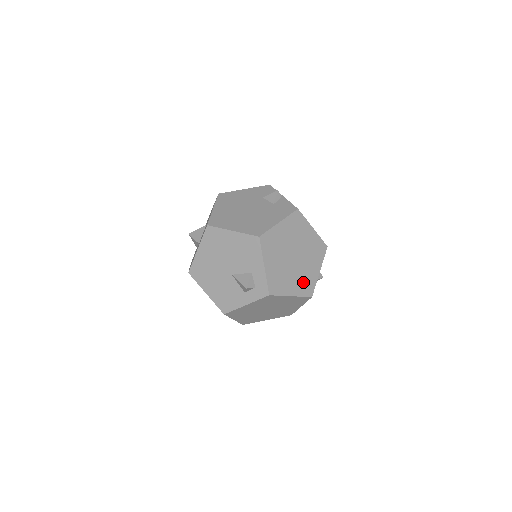
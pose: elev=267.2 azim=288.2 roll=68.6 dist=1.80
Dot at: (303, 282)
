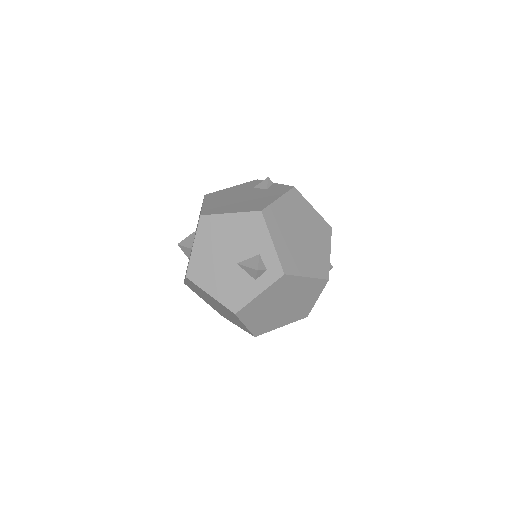
Dot at: (316, 263)
